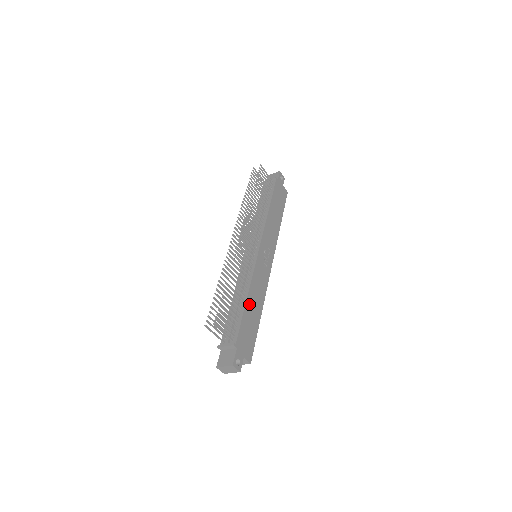
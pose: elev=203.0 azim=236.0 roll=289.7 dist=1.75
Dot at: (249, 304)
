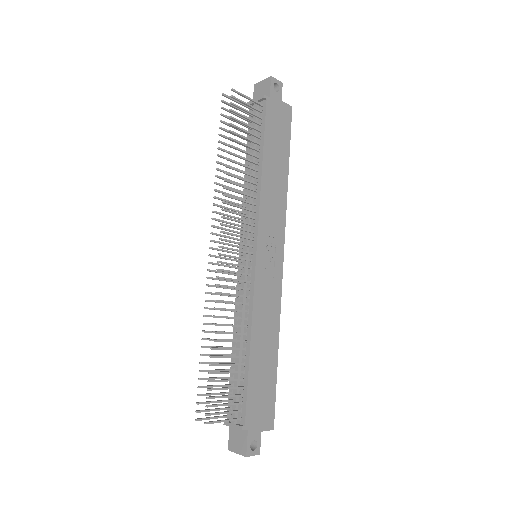
Dot at: (255, 352)
